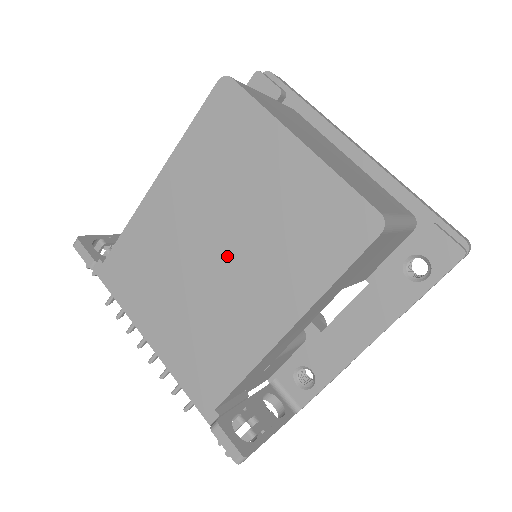
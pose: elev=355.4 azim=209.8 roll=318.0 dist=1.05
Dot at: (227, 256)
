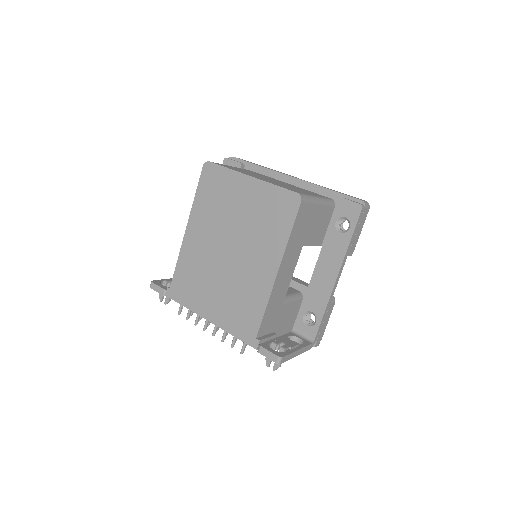
Dot at: (235, 249)
